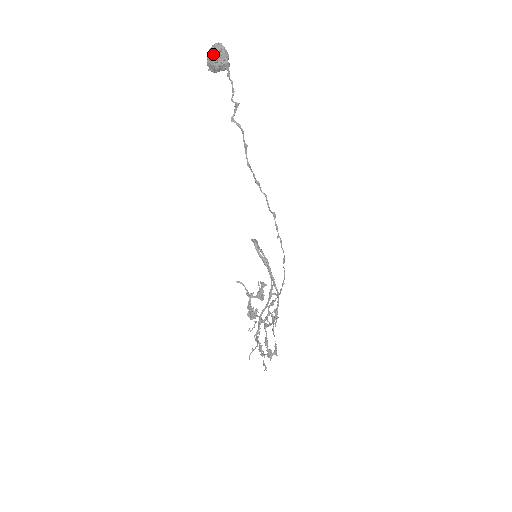
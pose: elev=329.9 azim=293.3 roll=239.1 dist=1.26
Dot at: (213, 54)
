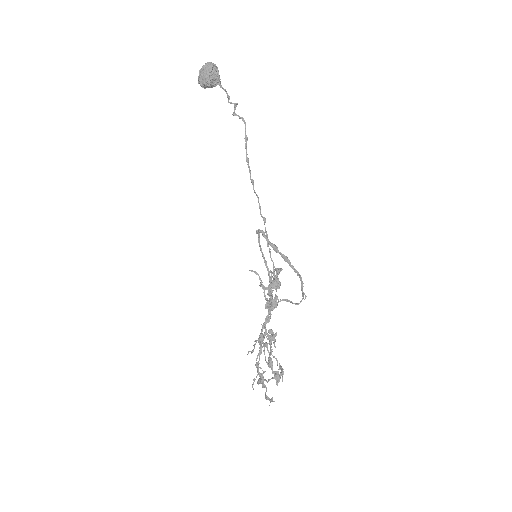
Dot at: (207, 69)
